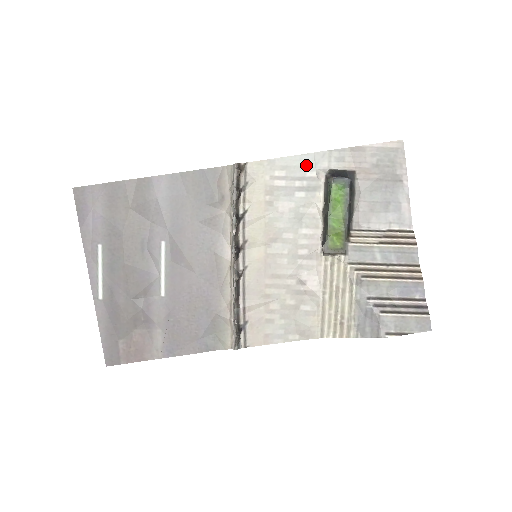
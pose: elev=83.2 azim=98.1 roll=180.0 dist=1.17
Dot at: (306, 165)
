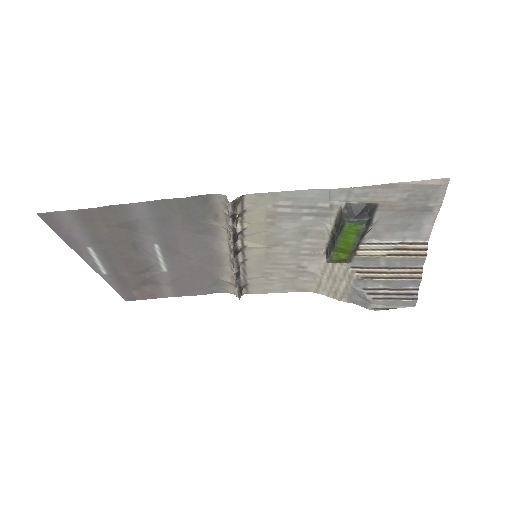
Dot at: (318, 198)
